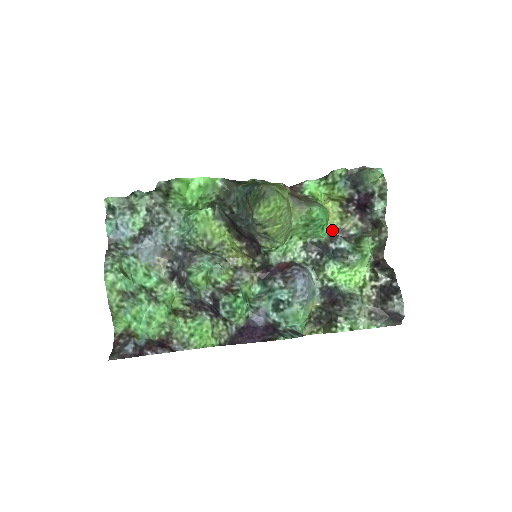
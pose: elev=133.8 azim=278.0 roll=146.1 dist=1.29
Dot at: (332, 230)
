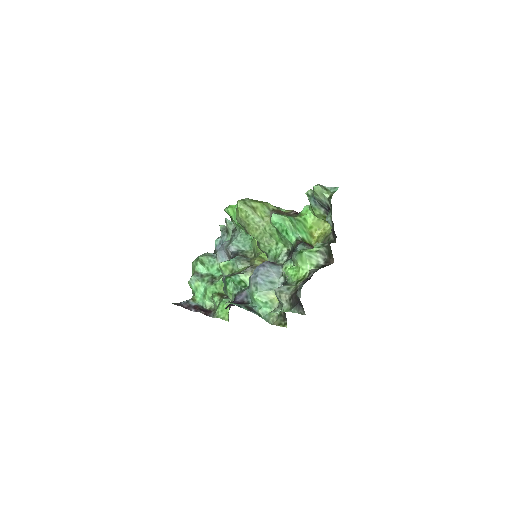
Dot at: occluded
